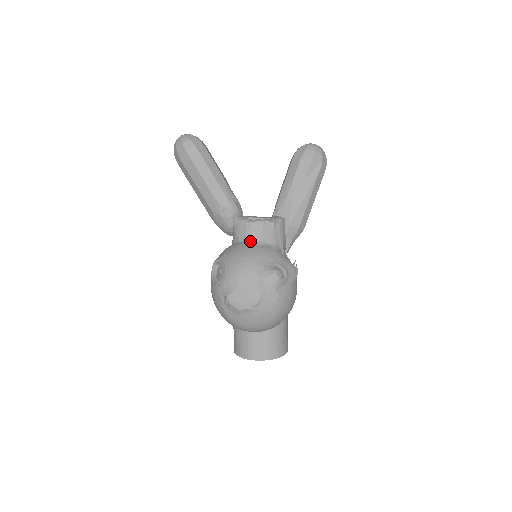
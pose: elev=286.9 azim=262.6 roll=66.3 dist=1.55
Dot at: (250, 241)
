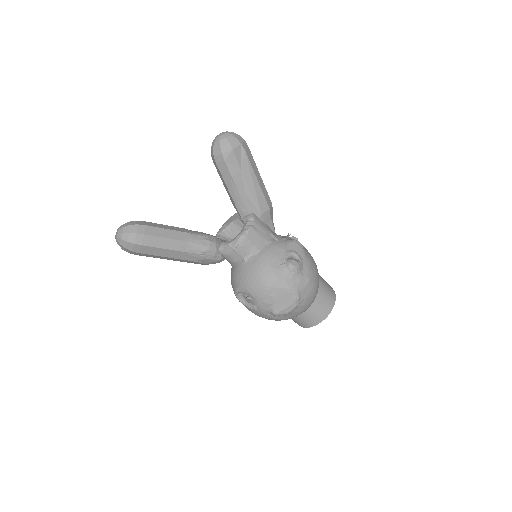
Dot at: (248, 257)
